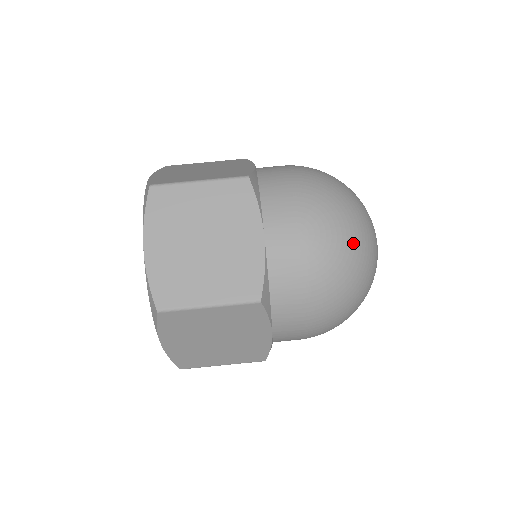
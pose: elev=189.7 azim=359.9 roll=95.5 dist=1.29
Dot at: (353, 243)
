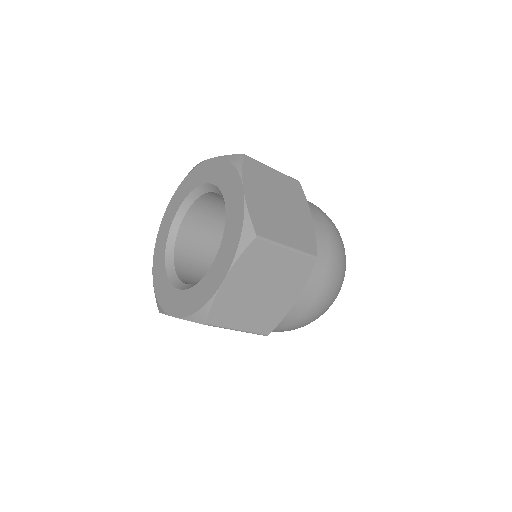
Dot at: occluded
